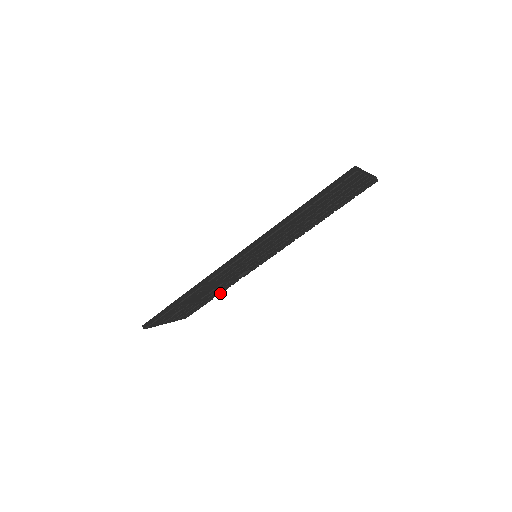
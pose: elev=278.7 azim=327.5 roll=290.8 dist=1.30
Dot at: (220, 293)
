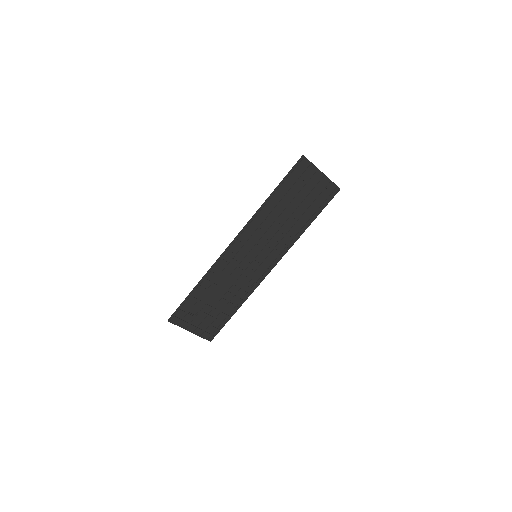
Dot at: (237, 309)
